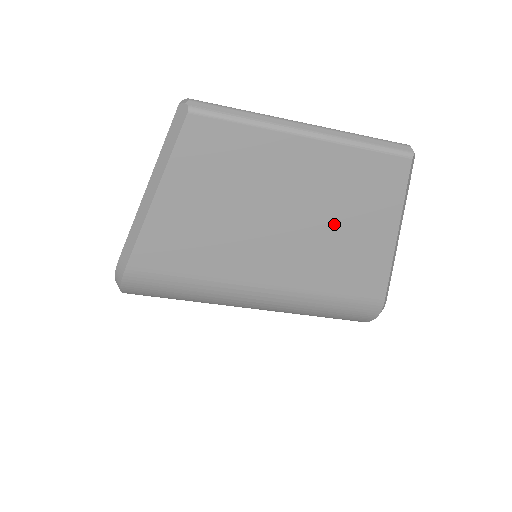
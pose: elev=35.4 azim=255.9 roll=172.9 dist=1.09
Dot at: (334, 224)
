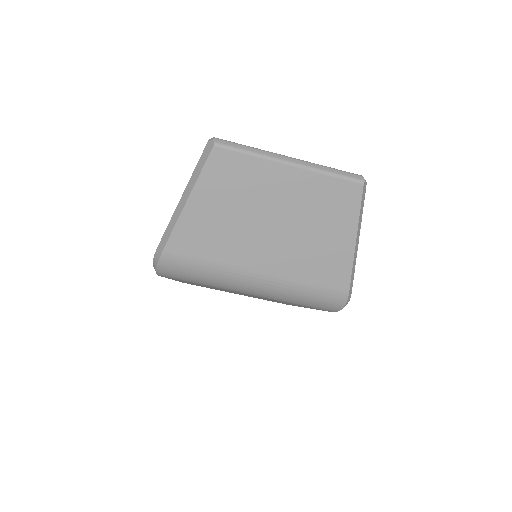
Dot at: (310, 228)
